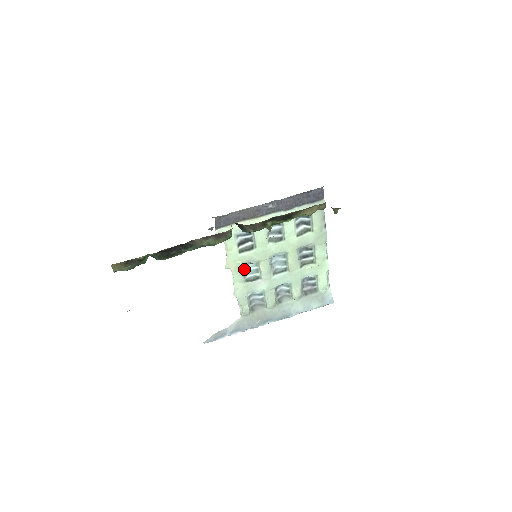
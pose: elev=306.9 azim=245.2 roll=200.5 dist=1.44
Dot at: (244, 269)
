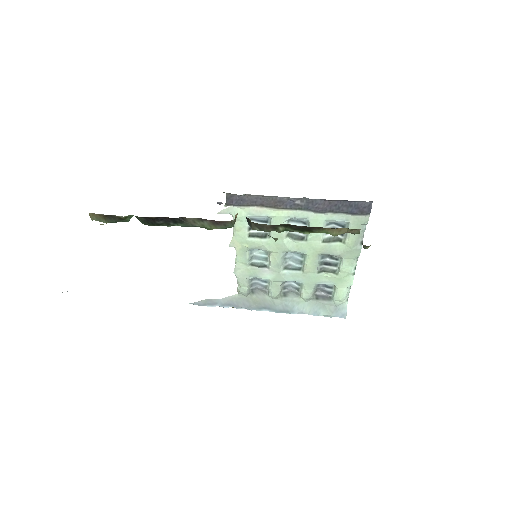
Dot at: (251, 253)
